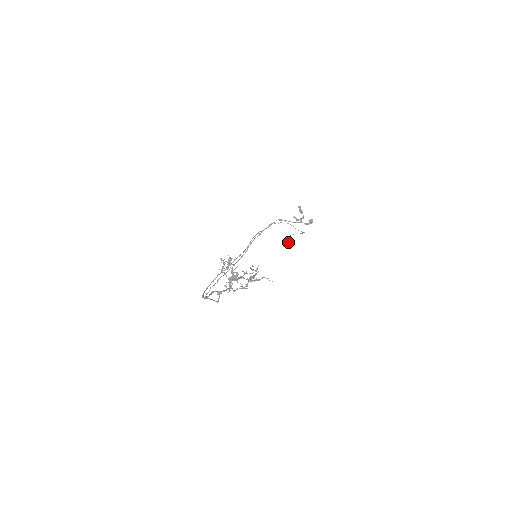
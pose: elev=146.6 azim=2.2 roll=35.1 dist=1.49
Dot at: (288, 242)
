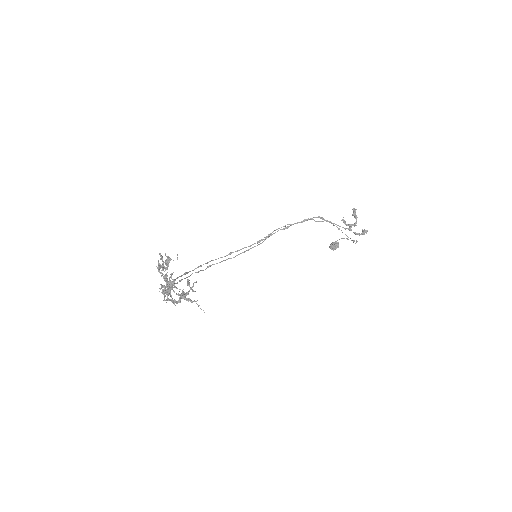
Dot at: (337, 245)
